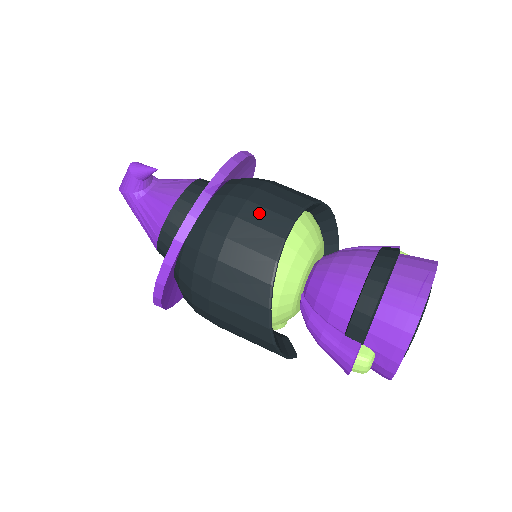
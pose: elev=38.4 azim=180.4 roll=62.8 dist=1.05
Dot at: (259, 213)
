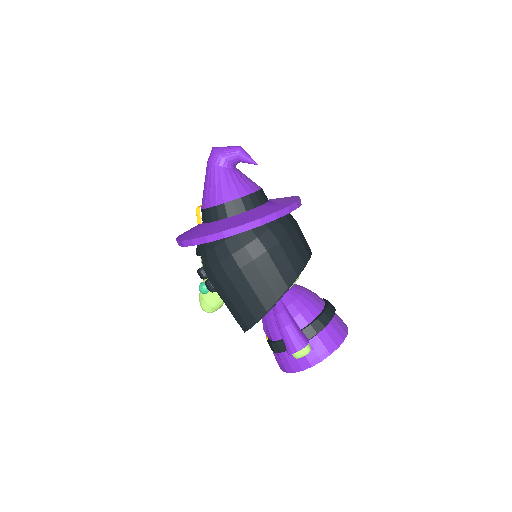
Dot at: (302, 235)
